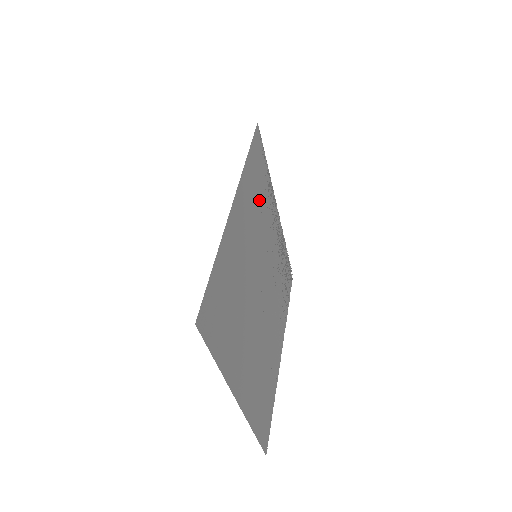
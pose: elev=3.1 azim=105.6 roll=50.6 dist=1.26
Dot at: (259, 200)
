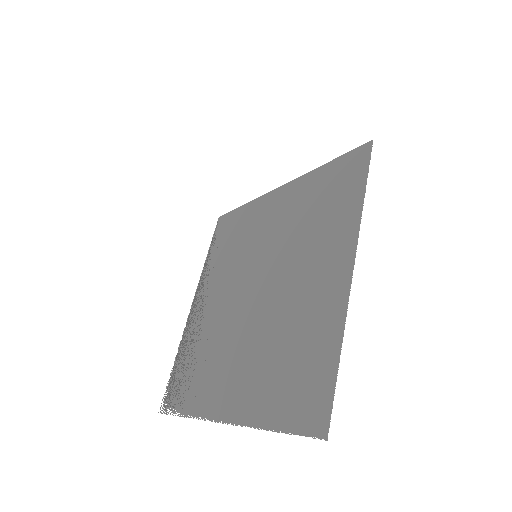
Dot at: (233, 244)
